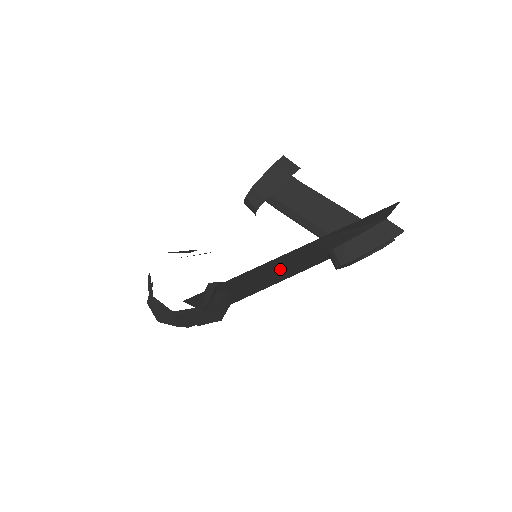
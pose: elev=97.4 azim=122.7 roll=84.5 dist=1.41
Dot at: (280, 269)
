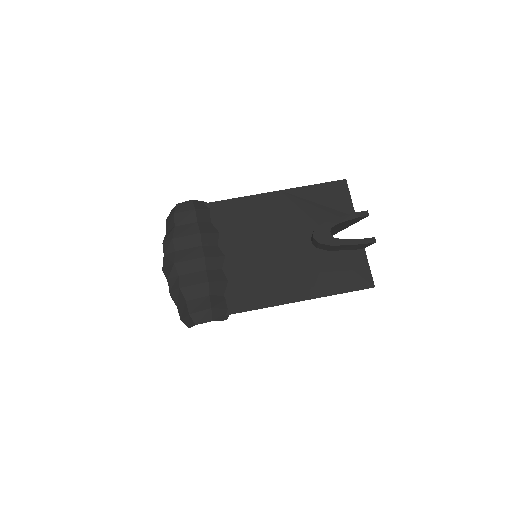
Dot at: (267, 241)
